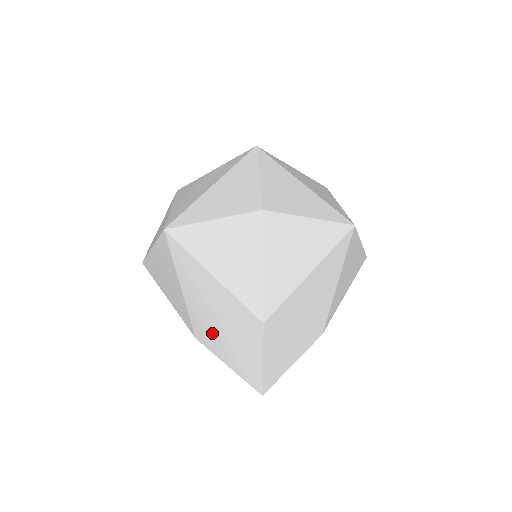
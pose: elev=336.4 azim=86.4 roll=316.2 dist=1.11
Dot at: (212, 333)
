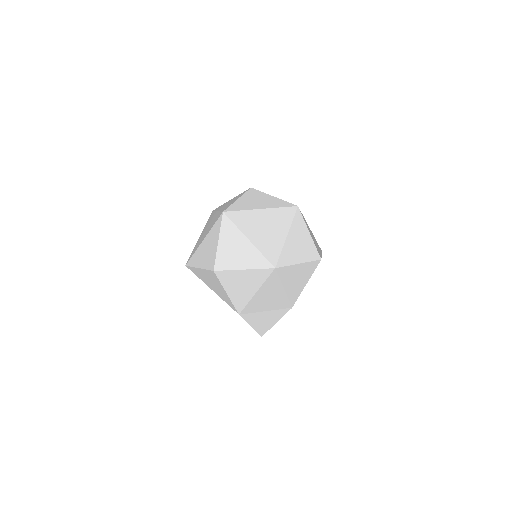
Dot at: occluded
